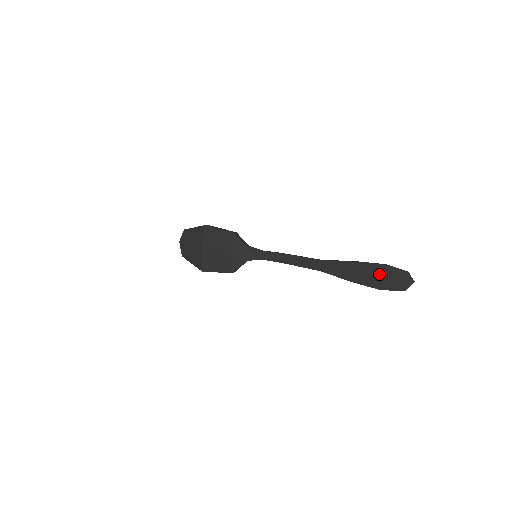
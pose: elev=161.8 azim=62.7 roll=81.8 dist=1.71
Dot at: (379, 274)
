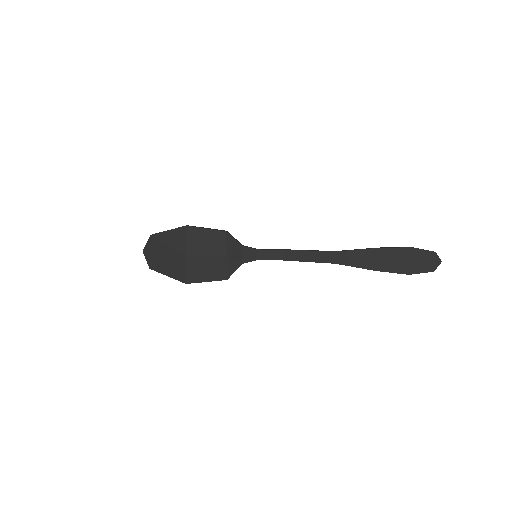
Dot at: (406, 258)
